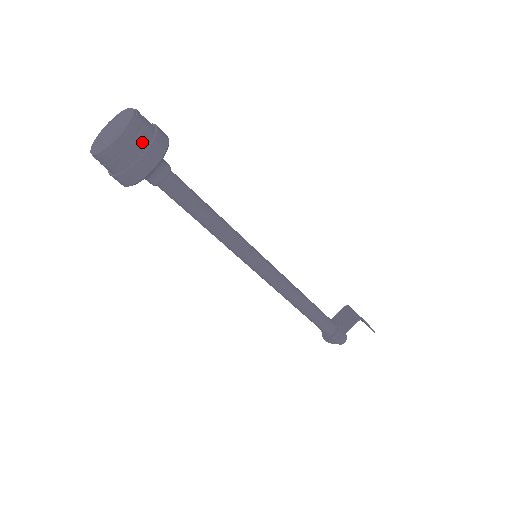
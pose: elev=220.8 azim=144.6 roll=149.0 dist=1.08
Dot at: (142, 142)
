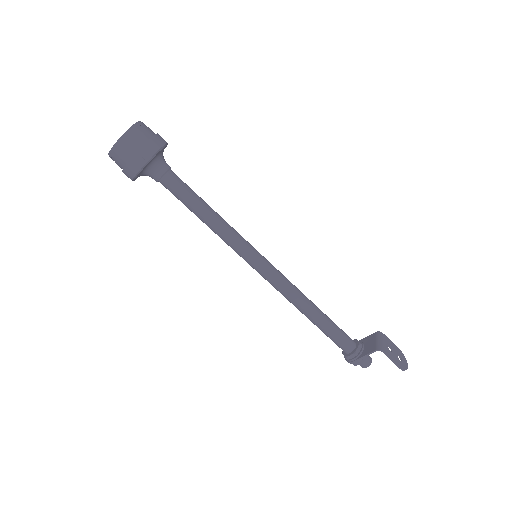
Dot at: (131, 150)
